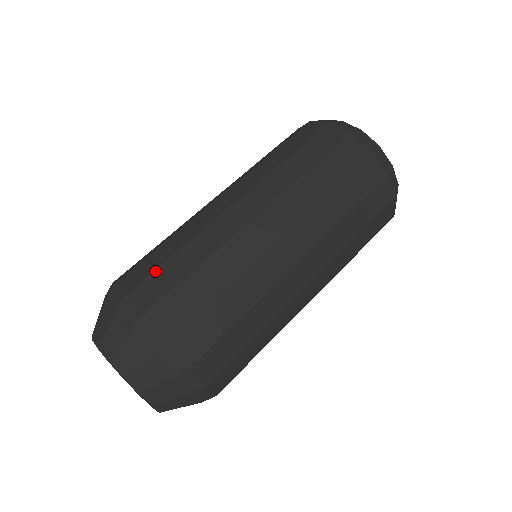
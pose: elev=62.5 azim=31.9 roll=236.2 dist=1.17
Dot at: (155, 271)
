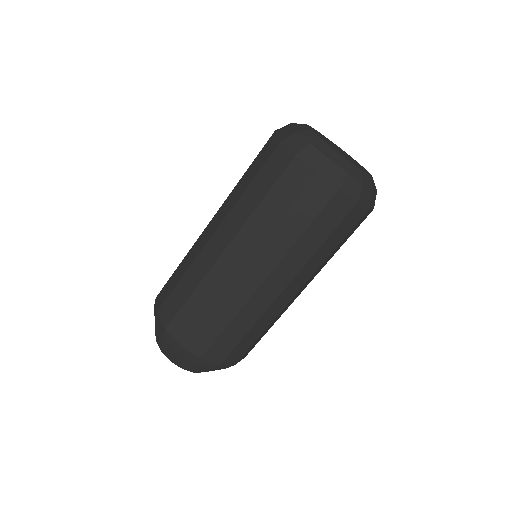
Dot at: (170, 295)
